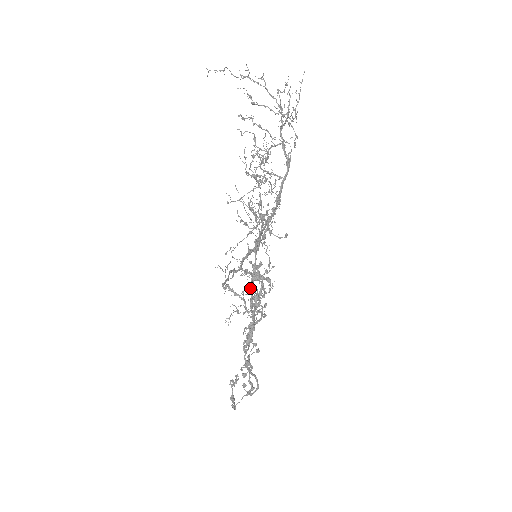
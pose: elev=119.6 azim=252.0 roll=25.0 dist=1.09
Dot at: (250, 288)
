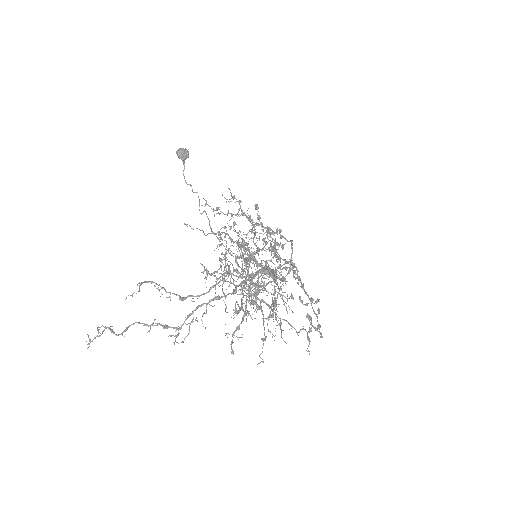
Dot at: occluded
